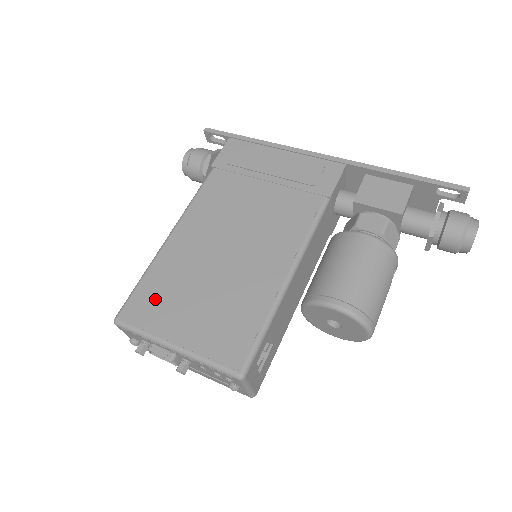
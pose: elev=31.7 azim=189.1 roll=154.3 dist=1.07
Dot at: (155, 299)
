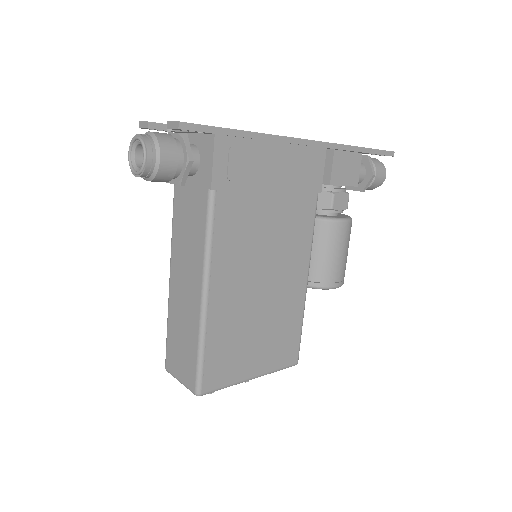
Dot at: (224, 359)
